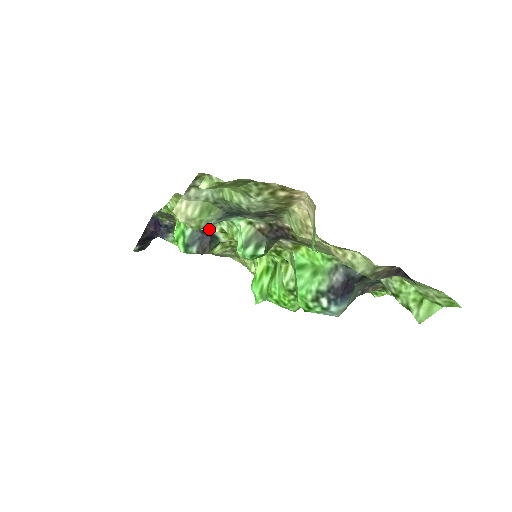
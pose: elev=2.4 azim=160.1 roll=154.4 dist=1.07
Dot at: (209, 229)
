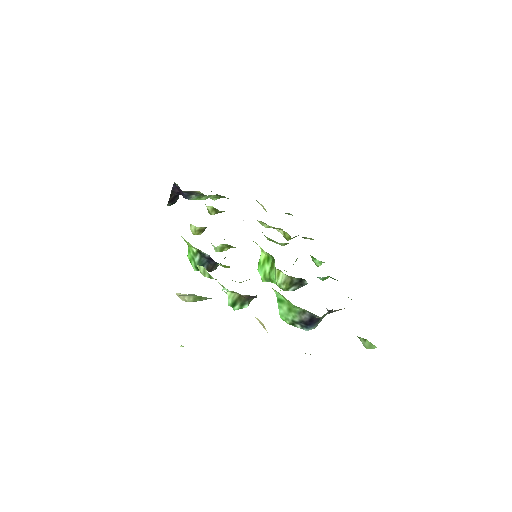
Dot at: occluded
